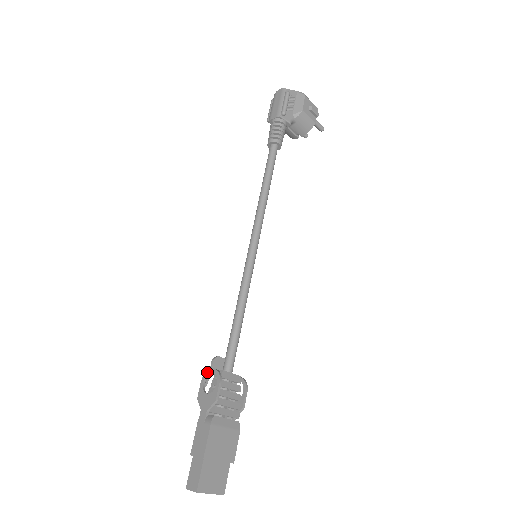
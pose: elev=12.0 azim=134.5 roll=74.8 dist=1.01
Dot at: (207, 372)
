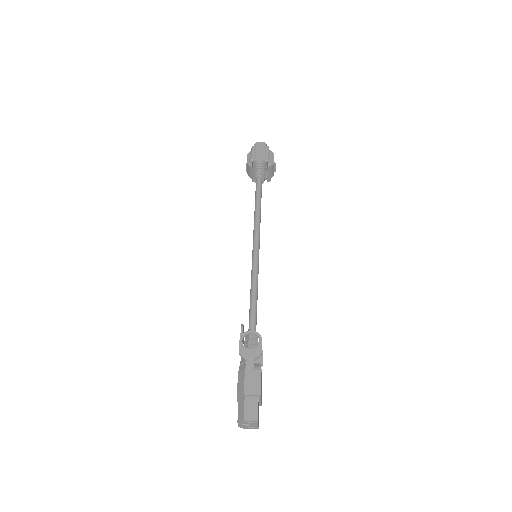
Dot at: (245, 333)
